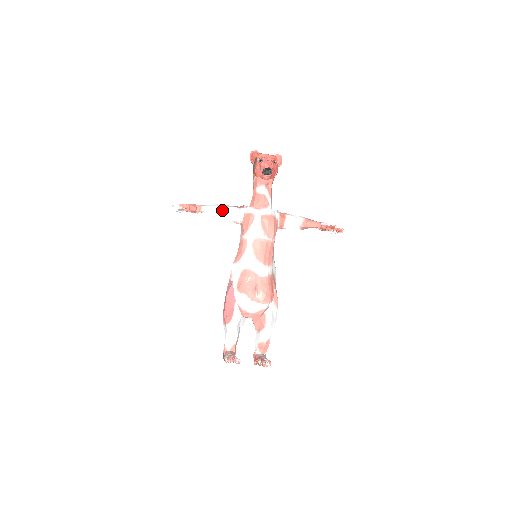
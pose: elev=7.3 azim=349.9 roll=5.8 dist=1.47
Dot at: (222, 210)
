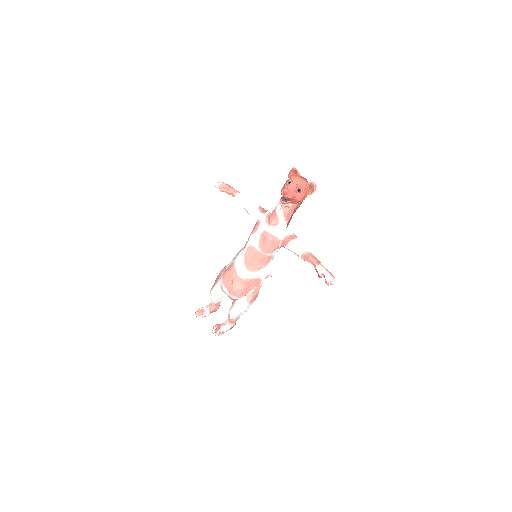
Dot at: (248, 206)
